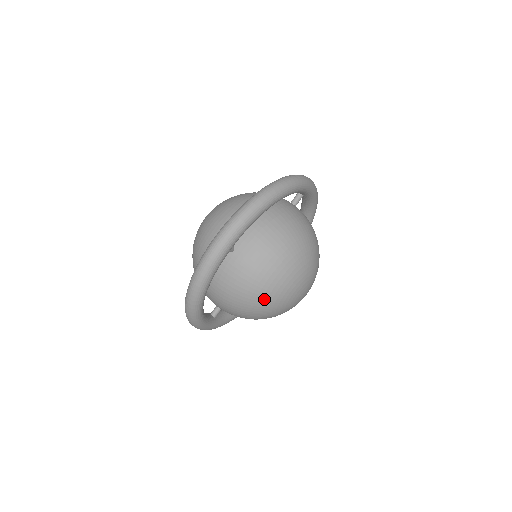
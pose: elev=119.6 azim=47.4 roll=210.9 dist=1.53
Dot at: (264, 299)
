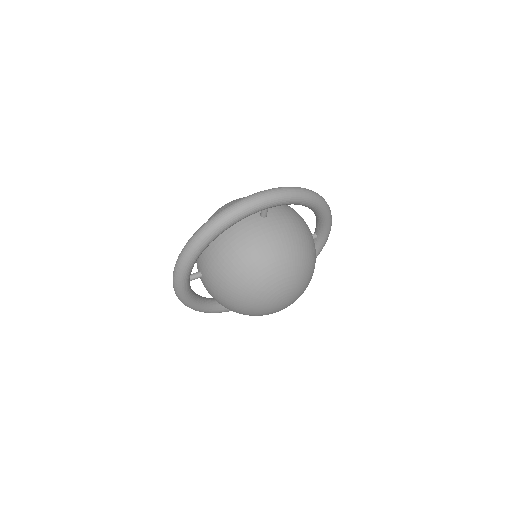
Dot at: (239, 312)
